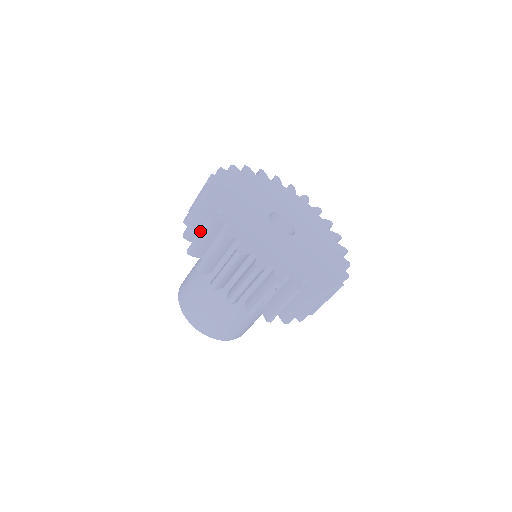
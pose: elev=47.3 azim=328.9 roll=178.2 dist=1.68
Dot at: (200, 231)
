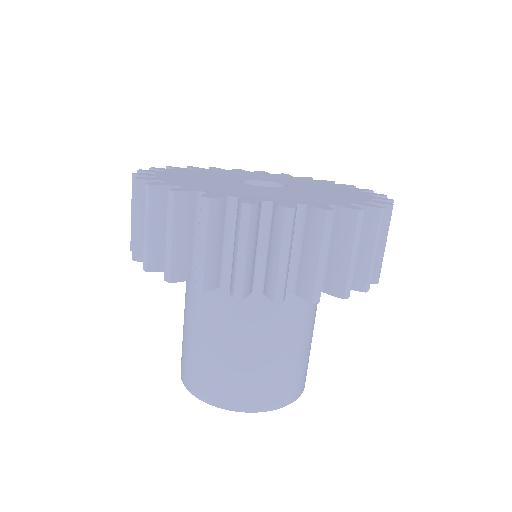
Dot at: (131, 206)
